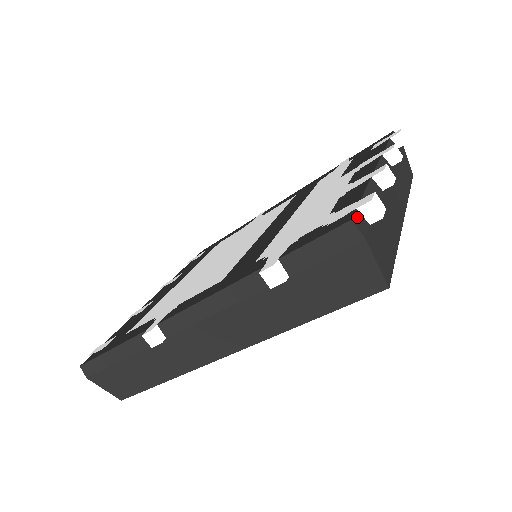
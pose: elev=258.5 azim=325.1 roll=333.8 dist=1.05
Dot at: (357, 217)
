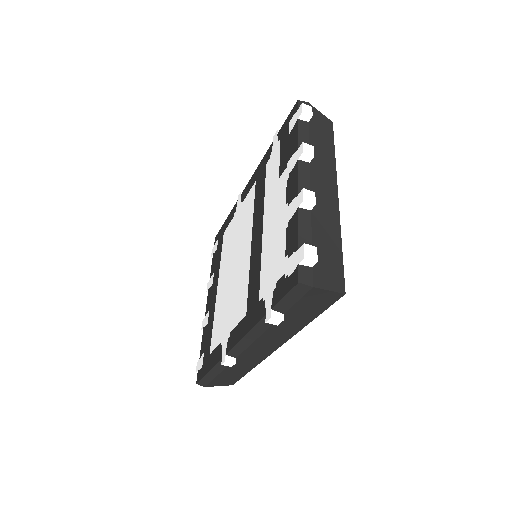
Dot at: (302, 273)
